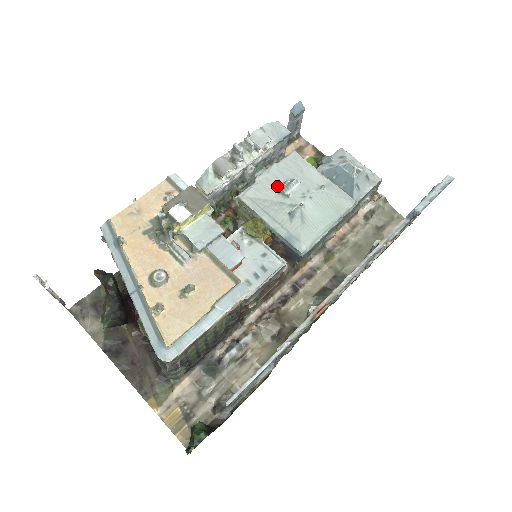
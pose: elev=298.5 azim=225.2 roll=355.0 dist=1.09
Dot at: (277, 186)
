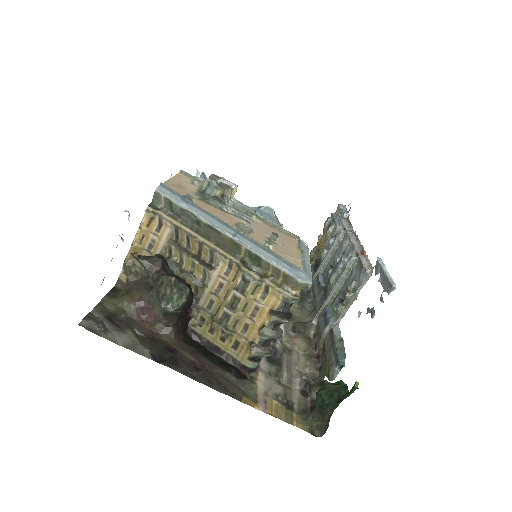
Dot at: occluded
